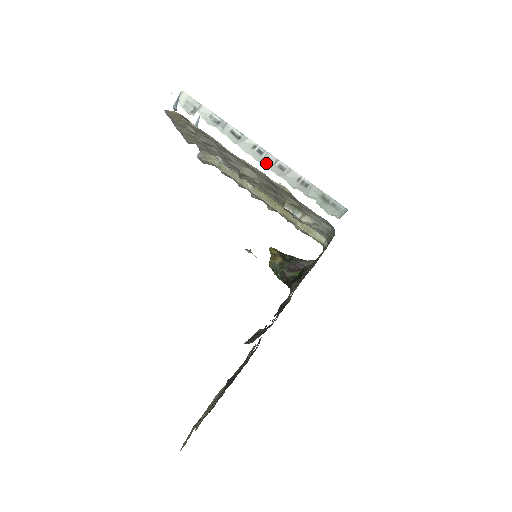
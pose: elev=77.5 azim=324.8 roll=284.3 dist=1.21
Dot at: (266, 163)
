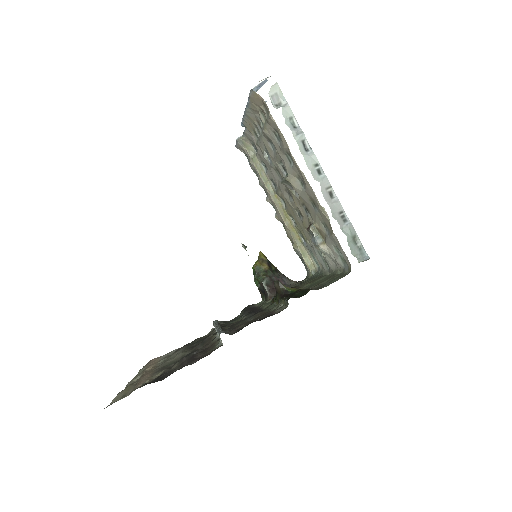
Dot at: (320, 184)
